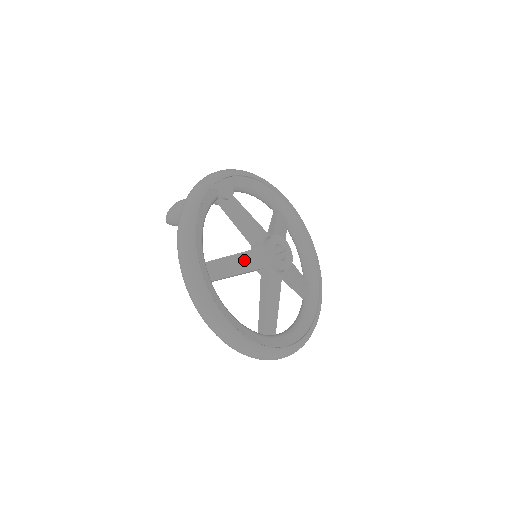
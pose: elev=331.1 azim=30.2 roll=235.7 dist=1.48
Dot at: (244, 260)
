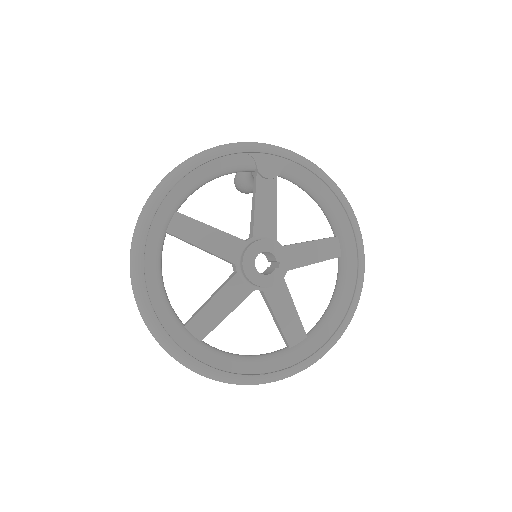
Dot at: (218, 240)
